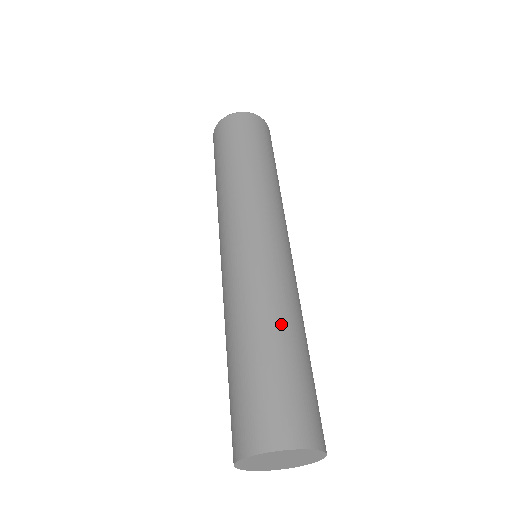
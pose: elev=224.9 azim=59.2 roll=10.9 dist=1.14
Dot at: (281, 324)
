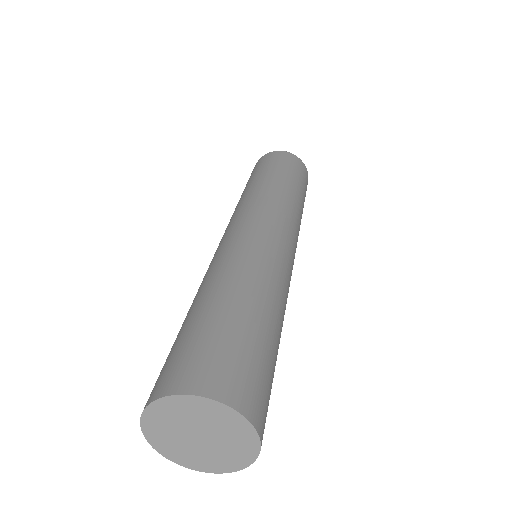
Dot at: (281, 320)
